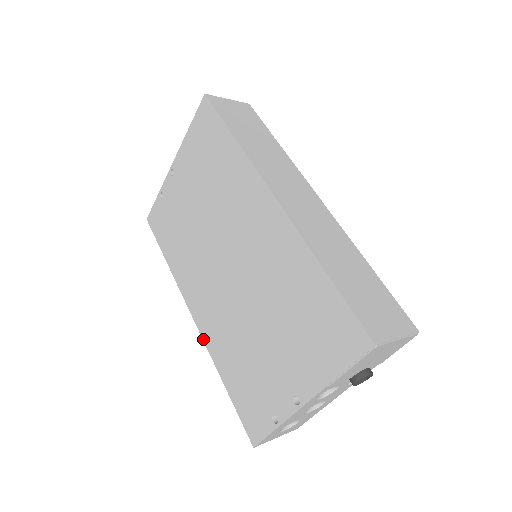
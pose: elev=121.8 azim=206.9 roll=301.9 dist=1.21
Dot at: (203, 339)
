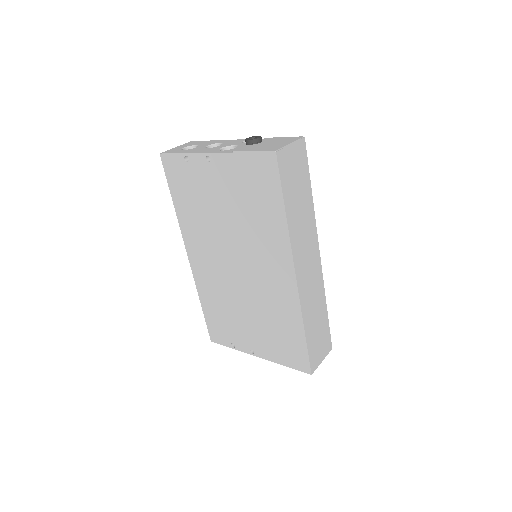
Dot at: (193, 275)
